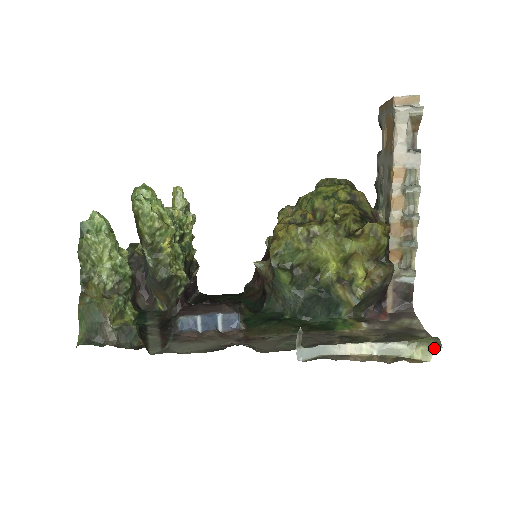
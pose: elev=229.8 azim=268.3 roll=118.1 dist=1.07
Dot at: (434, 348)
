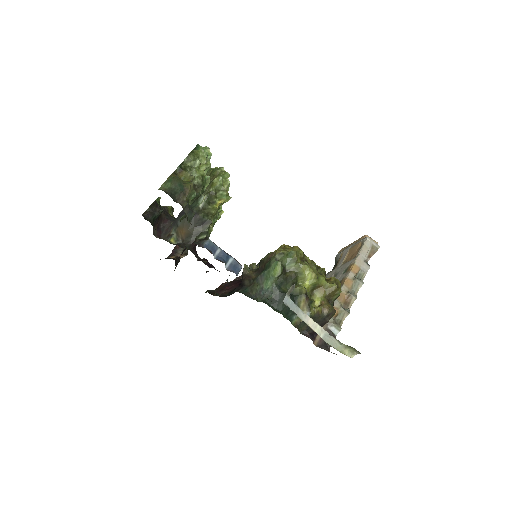
Dot at: (357, 352)
